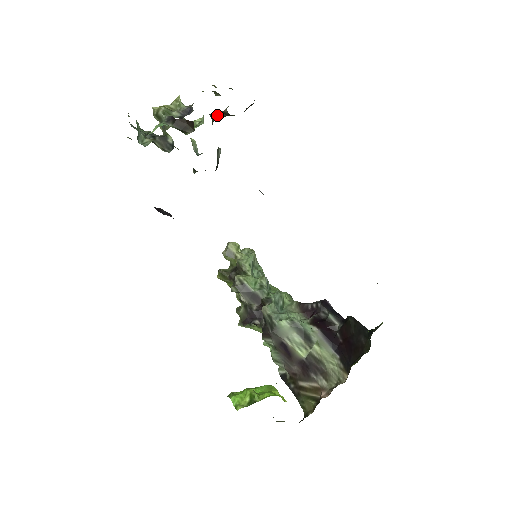
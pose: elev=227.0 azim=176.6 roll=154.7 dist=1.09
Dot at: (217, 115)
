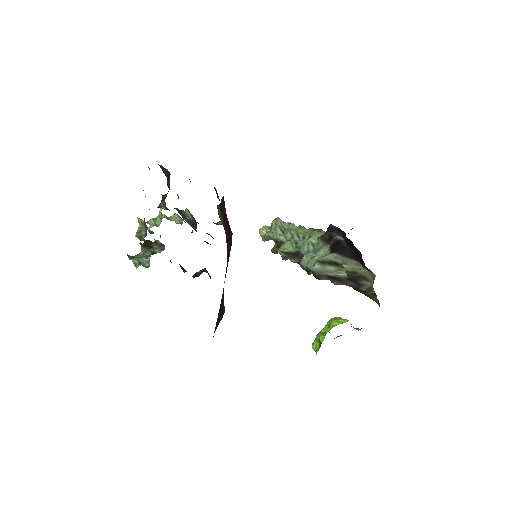
Dot at: (163, 201)
